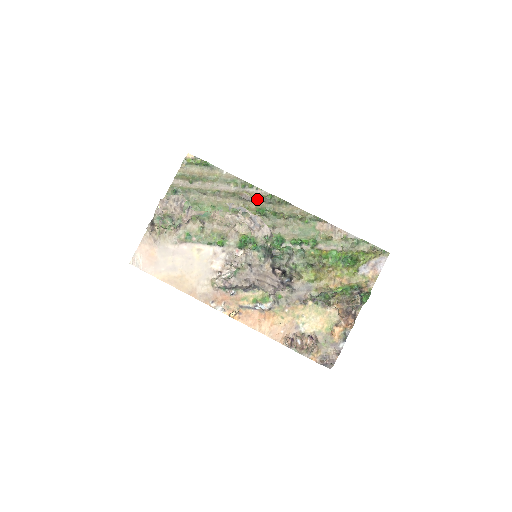
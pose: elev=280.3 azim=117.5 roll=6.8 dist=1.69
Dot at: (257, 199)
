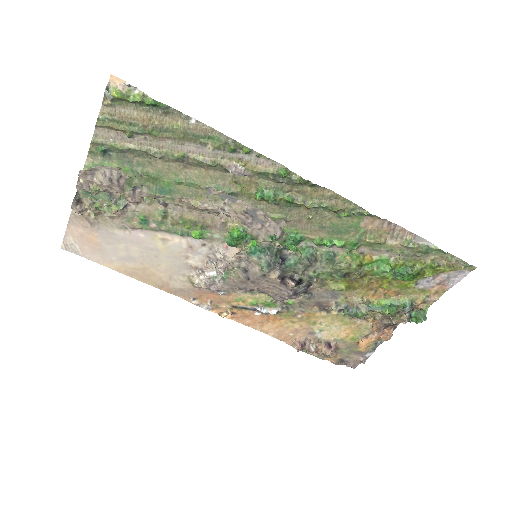
Dot at: (258, 174)
